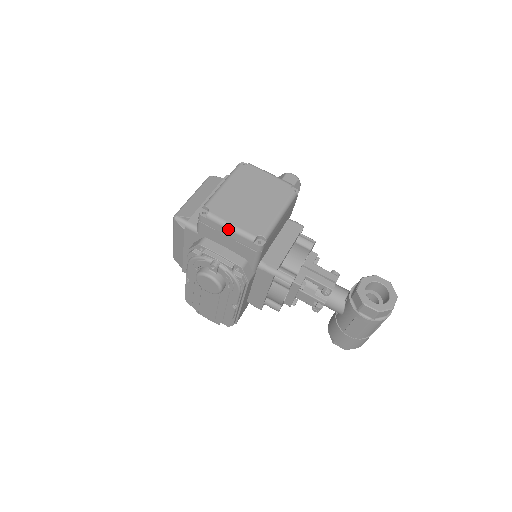
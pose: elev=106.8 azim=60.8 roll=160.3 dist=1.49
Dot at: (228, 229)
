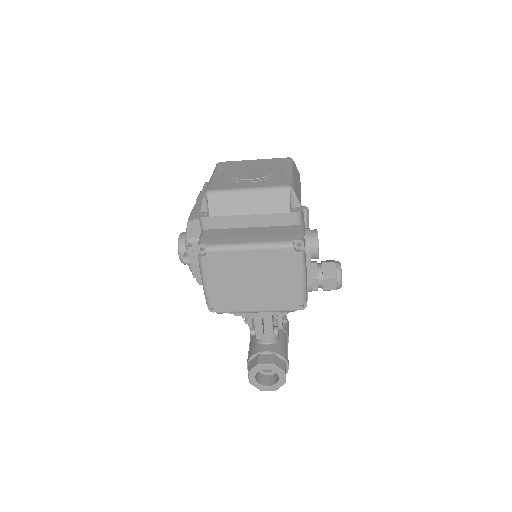
Dot at: occluded
